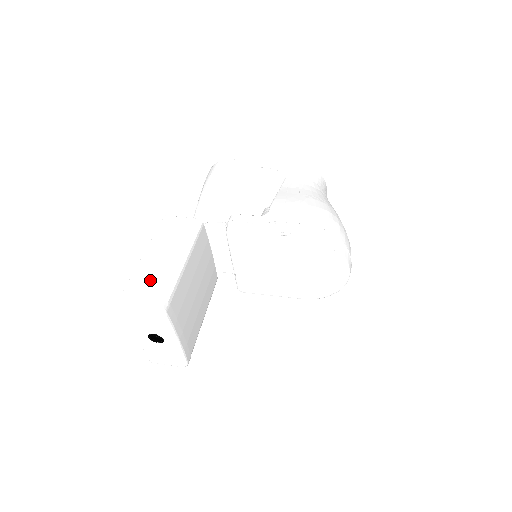
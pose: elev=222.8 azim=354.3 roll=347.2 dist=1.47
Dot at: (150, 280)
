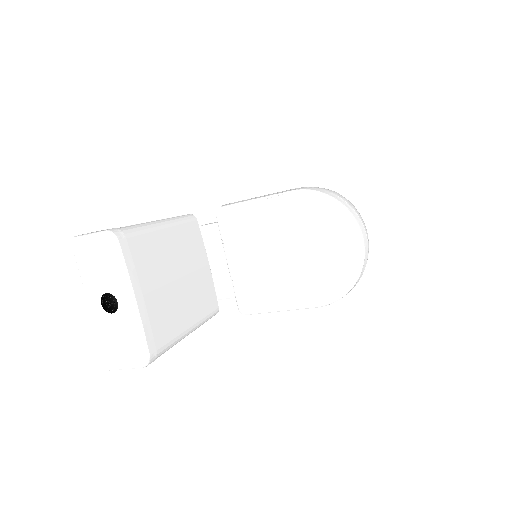
Dot at: occluded
